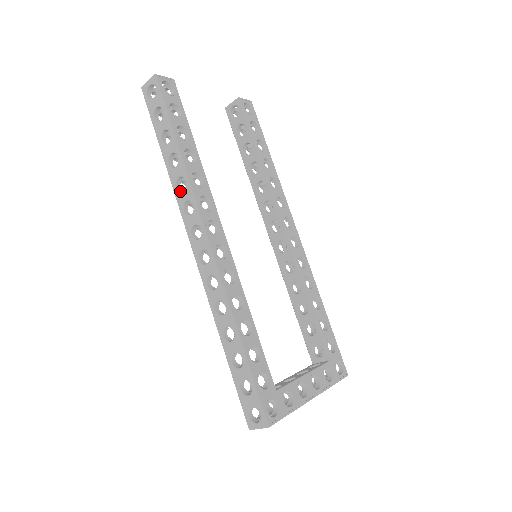
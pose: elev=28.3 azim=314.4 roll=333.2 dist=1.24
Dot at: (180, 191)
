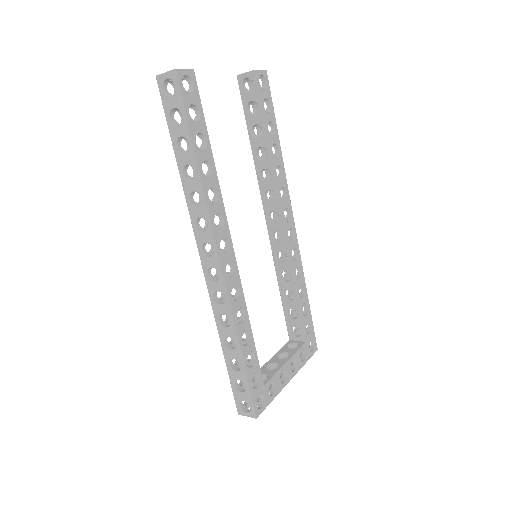
Dot at: (194, 205)
